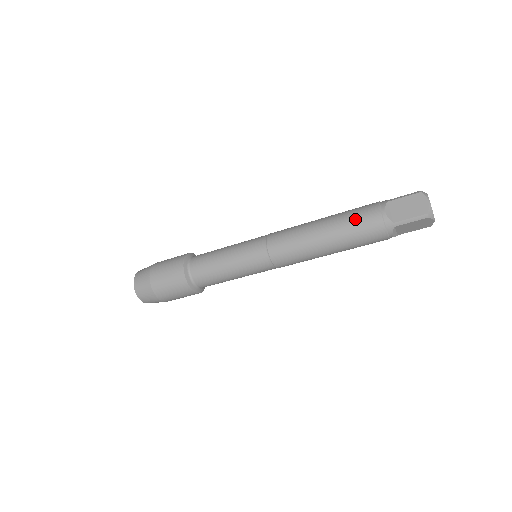
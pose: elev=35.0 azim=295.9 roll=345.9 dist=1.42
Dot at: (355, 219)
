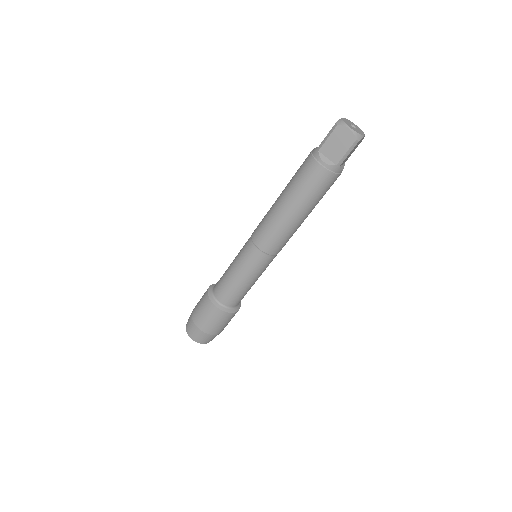
Dot at: (306, 184)
